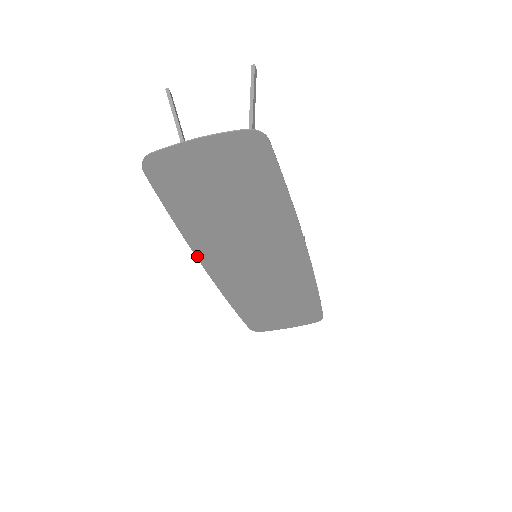
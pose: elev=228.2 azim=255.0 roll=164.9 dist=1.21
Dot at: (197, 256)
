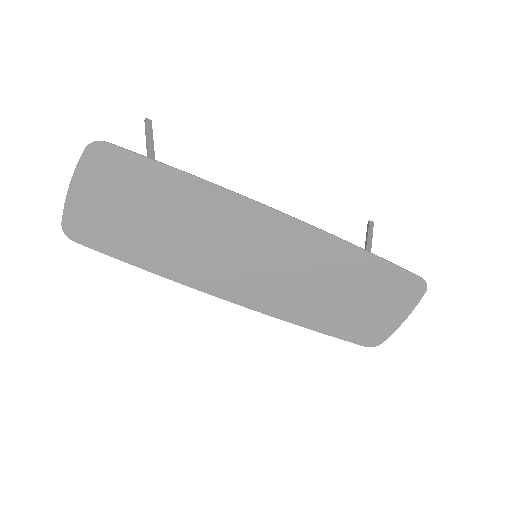
Dot at: (202, 291)
